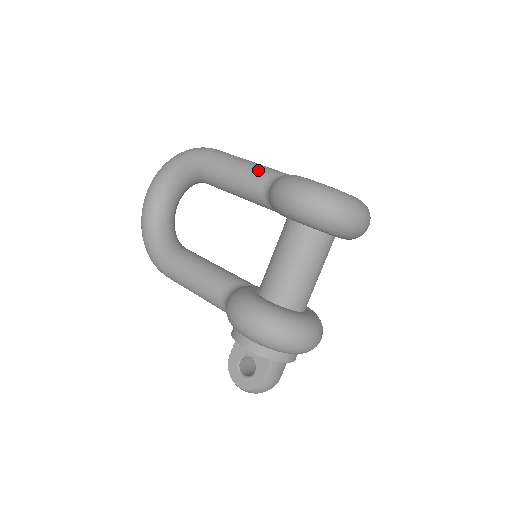
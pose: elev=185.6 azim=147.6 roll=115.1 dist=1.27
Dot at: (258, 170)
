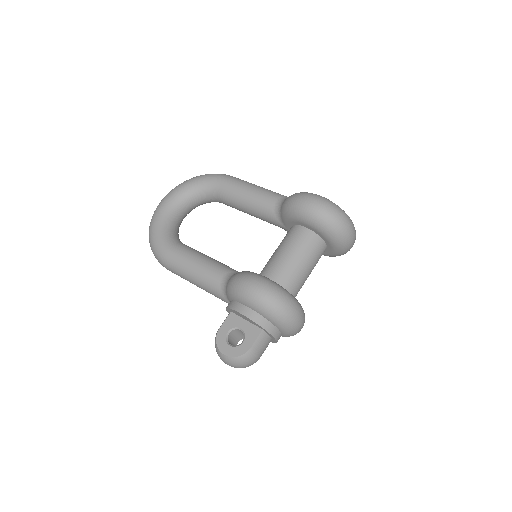
Dot at: (272, 192)
